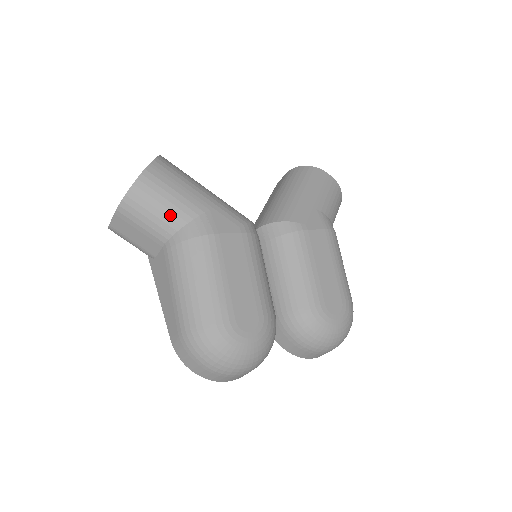
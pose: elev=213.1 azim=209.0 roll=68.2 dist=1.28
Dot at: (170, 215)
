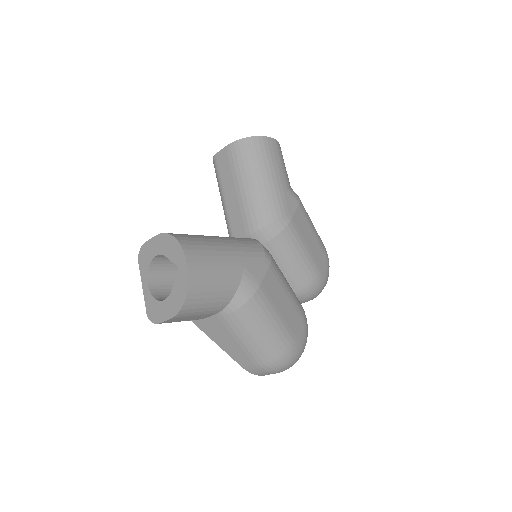
Dot at: (222, 295)
